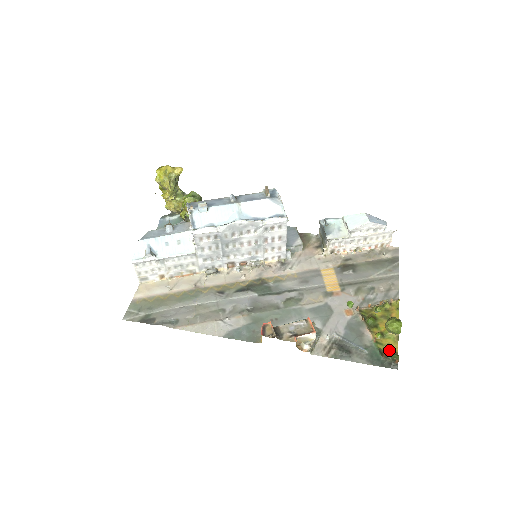
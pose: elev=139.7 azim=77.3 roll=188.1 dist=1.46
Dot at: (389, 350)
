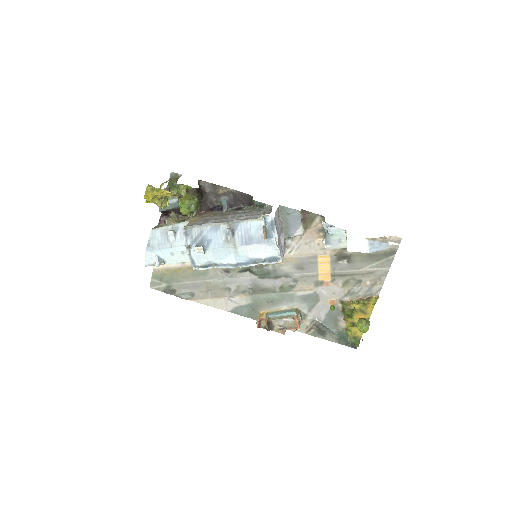
Dot at: (355, 337)
